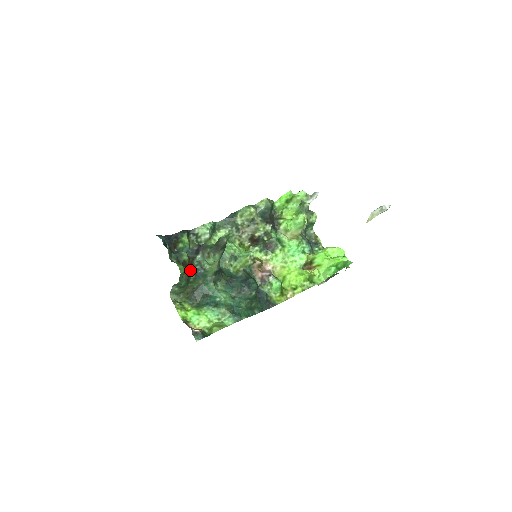
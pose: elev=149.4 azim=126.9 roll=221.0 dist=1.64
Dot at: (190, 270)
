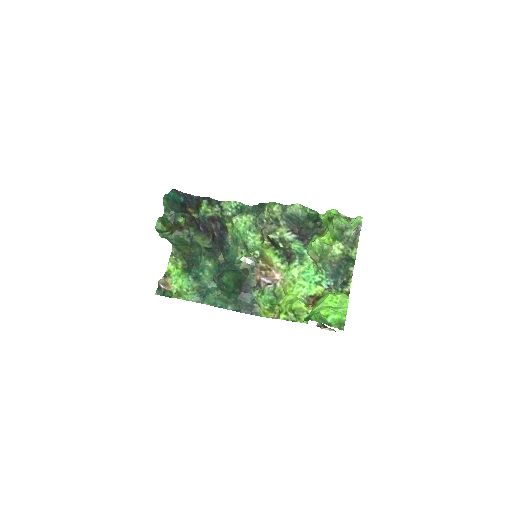
Dot at: (185, 233)
